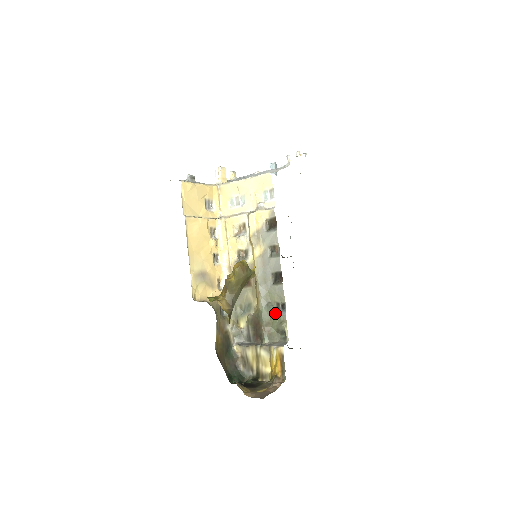
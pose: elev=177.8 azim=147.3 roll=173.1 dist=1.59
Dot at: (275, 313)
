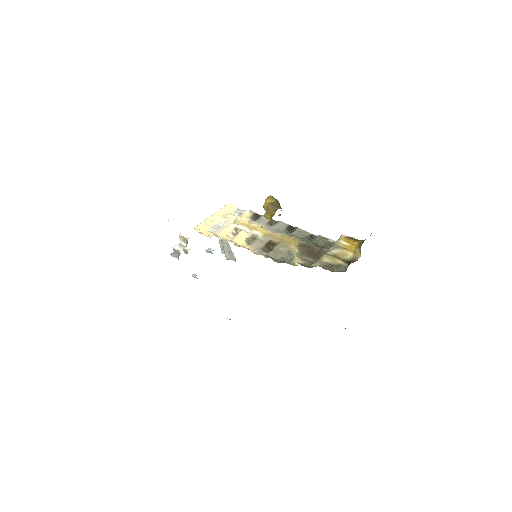
Dot at: (312, 241)
